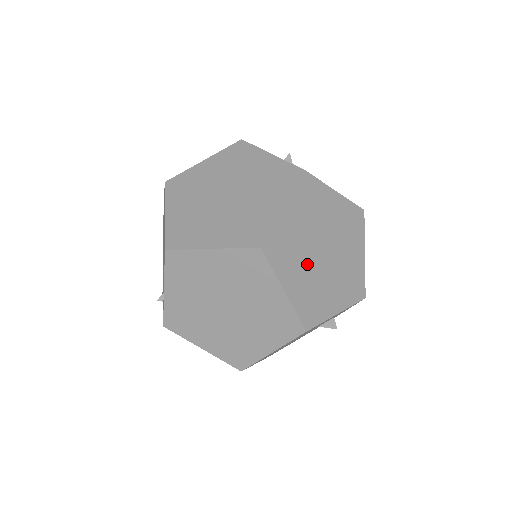
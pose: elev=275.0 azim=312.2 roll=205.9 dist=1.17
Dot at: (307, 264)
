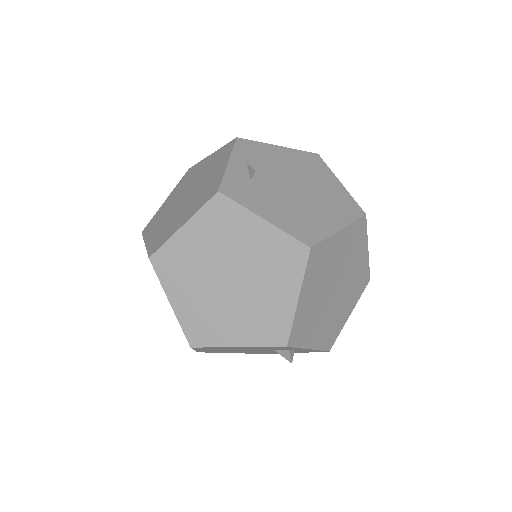
Dot at: (203, 287)
